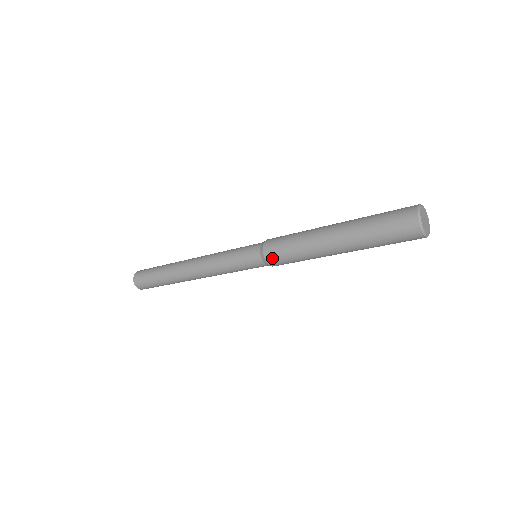
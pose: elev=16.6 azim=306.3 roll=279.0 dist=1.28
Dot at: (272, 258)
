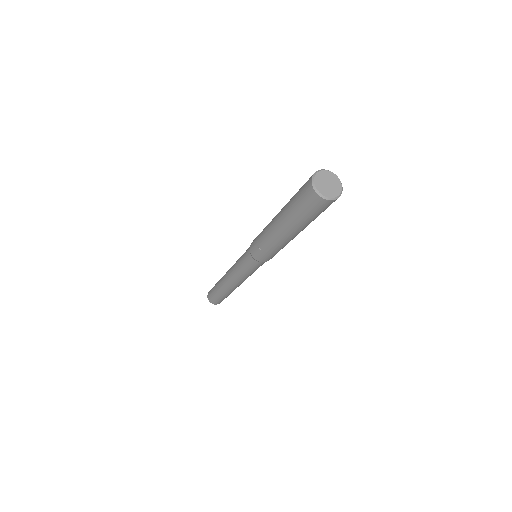
Dot at: (264, 260)
